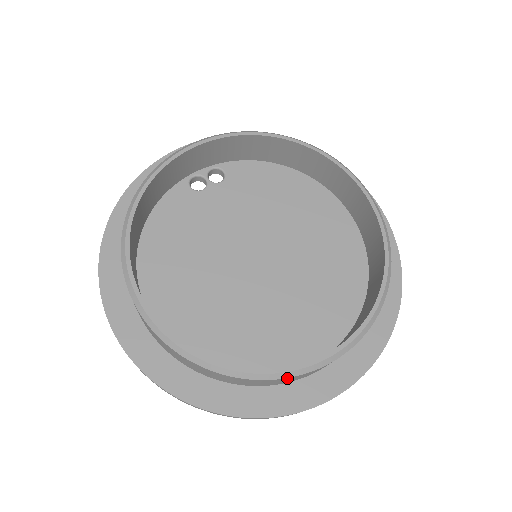
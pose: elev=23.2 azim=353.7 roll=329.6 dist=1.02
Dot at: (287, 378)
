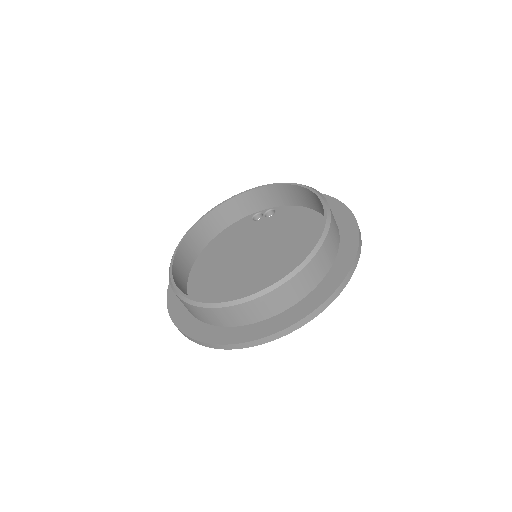
Dot at: (205, 309)
